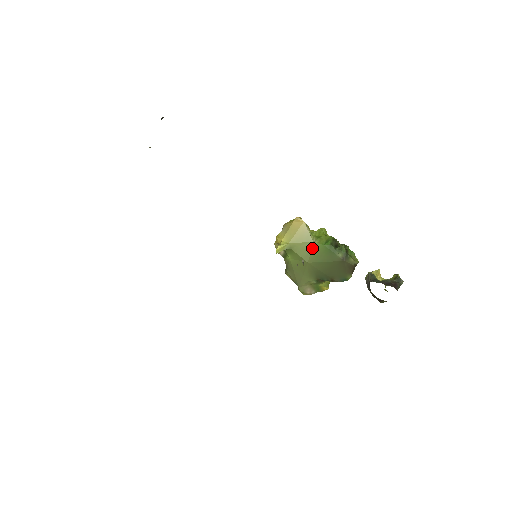
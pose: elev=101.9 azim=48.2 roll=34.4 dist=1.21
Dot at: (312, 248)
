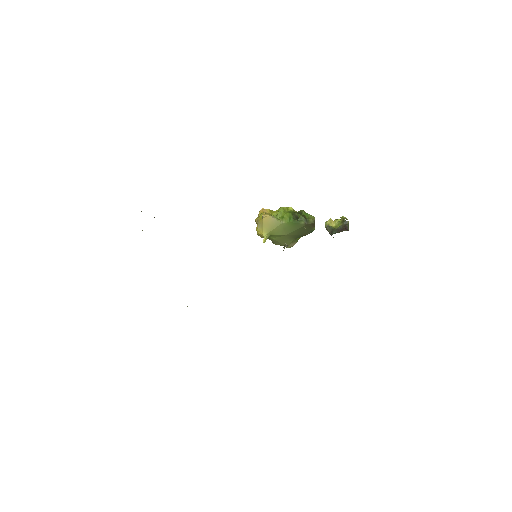
Dot at: (283, 227)
